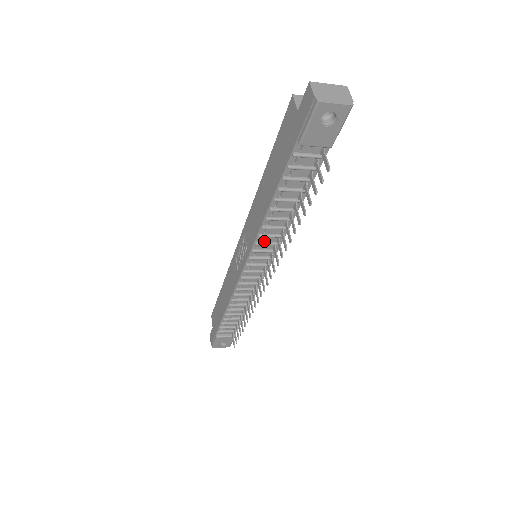
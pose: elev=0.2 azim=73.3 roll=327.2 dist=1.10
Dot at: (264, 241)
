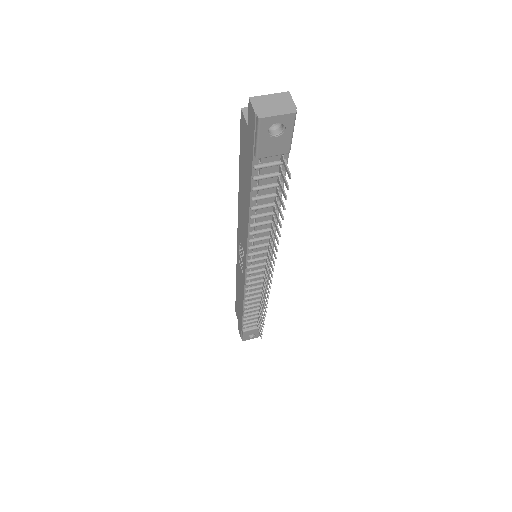
Dot at: (256, 244)
